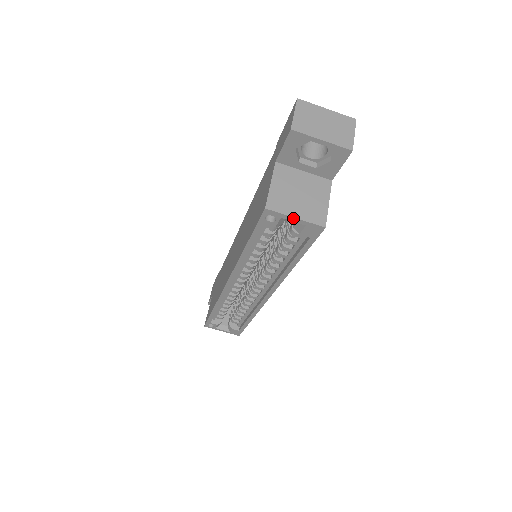
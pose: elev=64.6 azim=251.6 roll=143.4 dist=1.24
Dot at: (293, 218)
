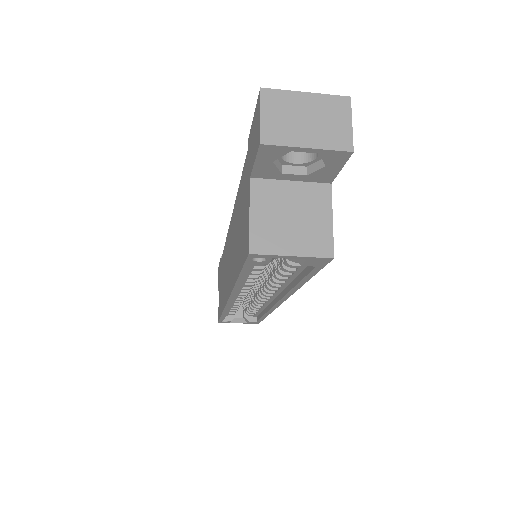
Dot at: (288, 256)
